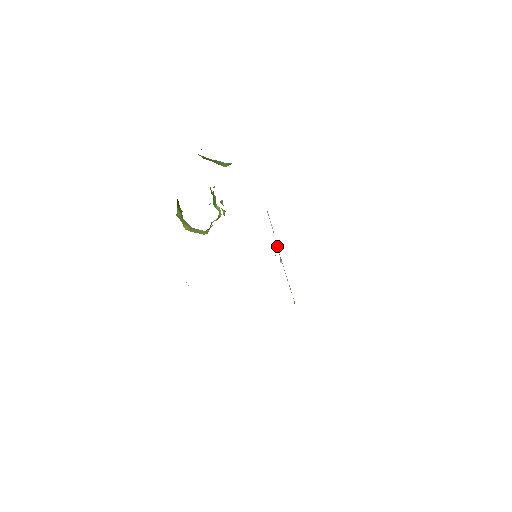
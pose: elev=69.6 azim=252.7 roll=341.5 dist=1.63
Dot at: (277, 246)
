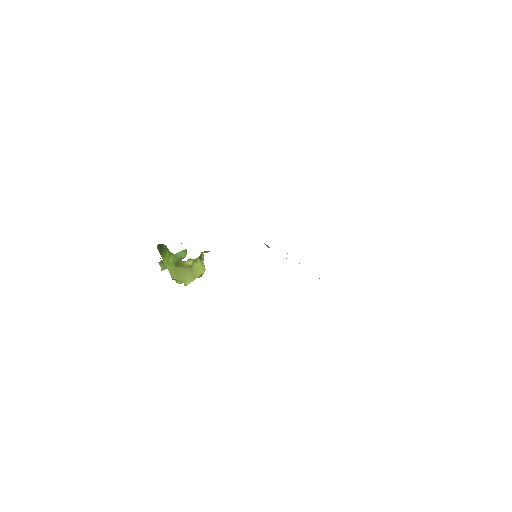
Dot at: occluded
